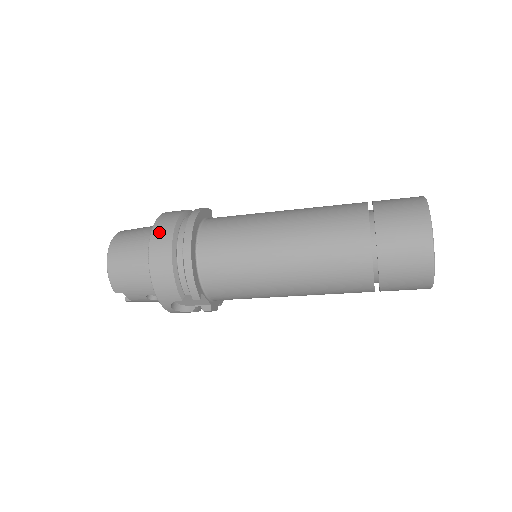
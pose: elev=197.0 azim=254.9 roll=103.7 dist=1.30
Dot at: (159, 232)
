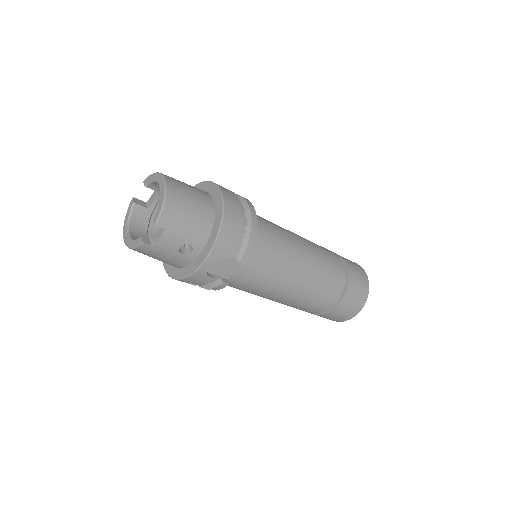
Dot at: (227, 191)
